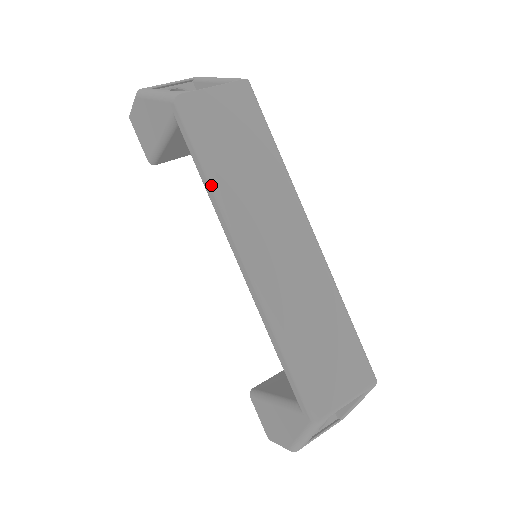
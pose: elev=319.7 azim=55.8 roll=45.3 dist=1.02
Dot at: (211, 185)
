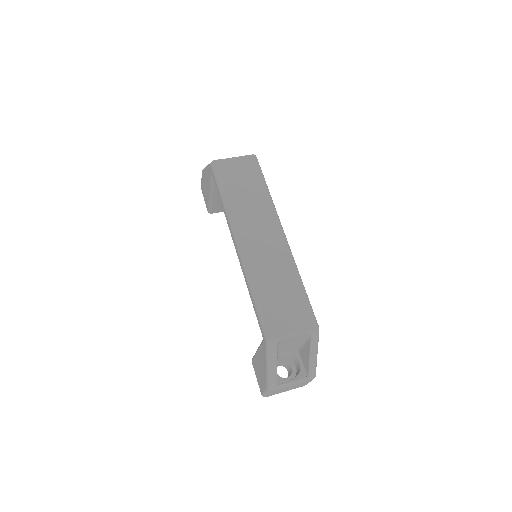
Dot at: (224, 204)
